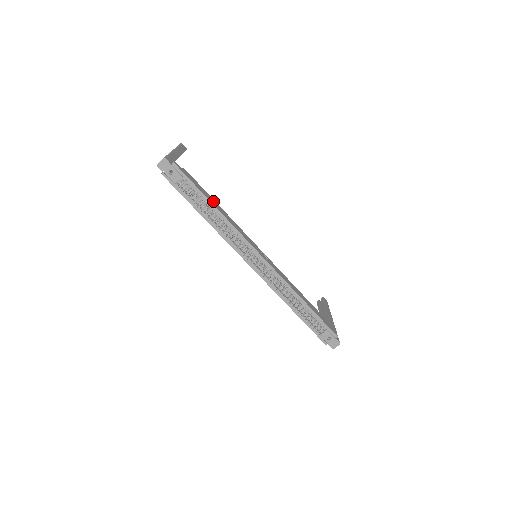
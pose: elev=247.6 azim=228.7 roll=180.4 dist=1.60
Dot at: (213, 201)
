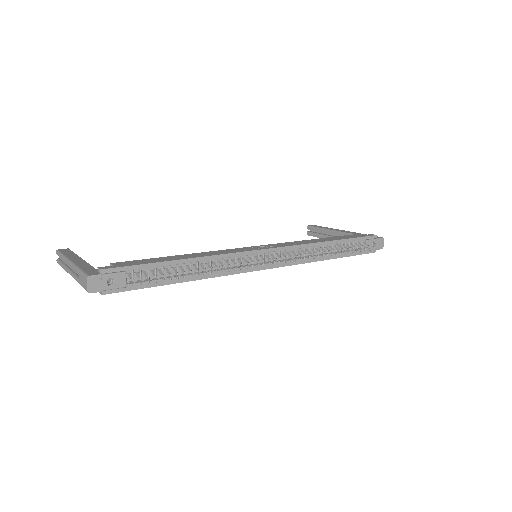
Dot at: (173, 258)
